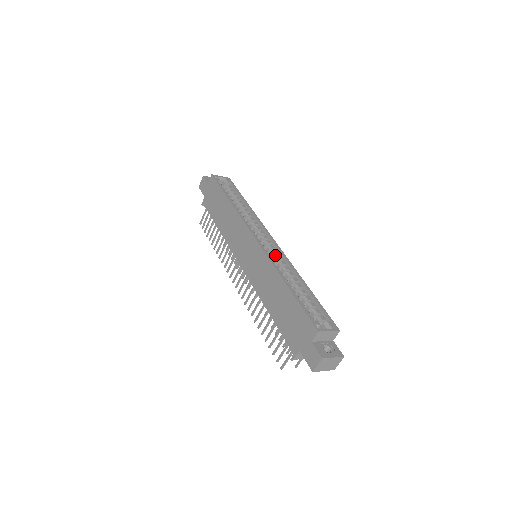
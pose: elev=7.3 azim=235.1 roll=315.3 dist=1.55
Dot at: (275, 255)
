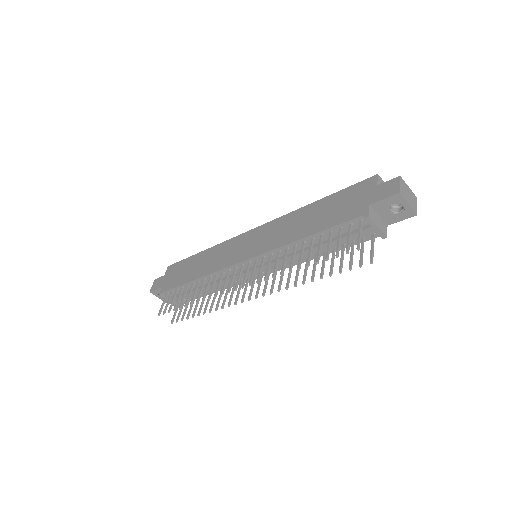
Dot at: occluded
